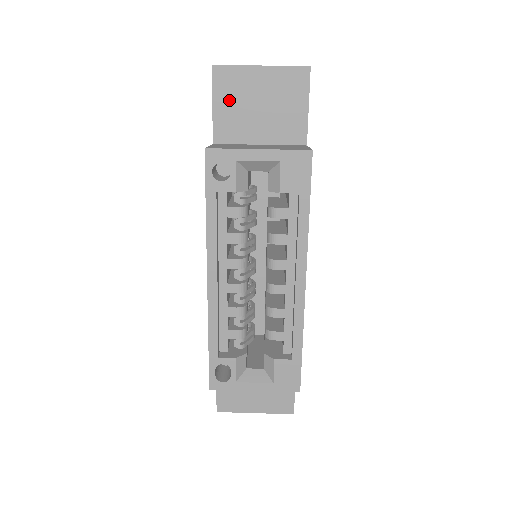
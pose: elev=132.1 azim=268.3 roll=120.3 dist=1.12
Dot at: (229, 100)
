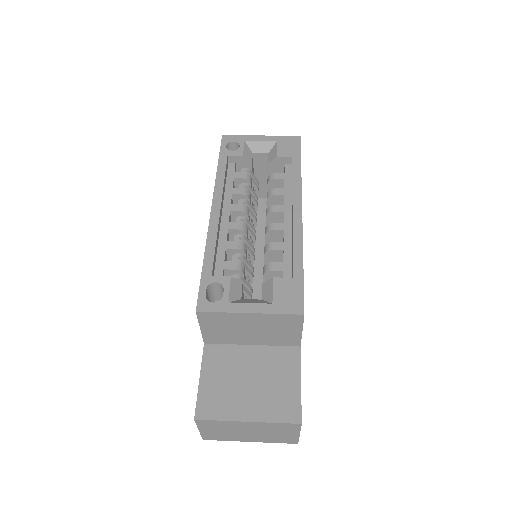
Dot at: occluded
